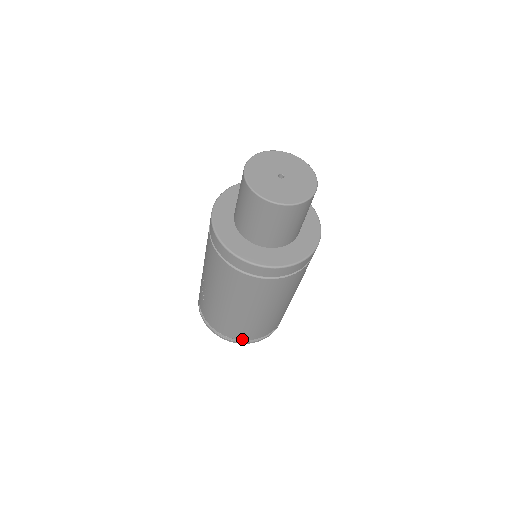
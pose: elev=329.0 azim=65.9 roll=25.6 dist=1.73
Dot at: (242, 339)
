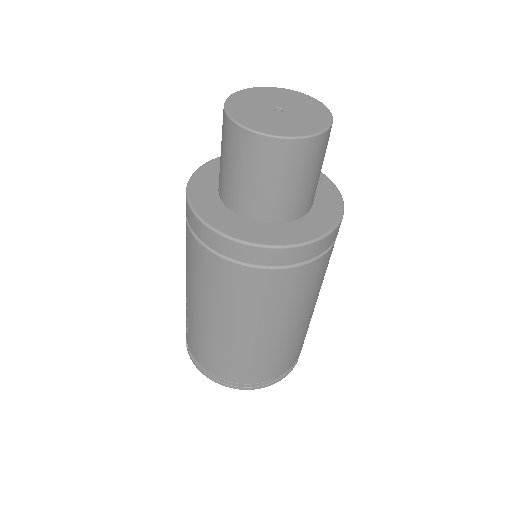
Dot at: (240, 381)
